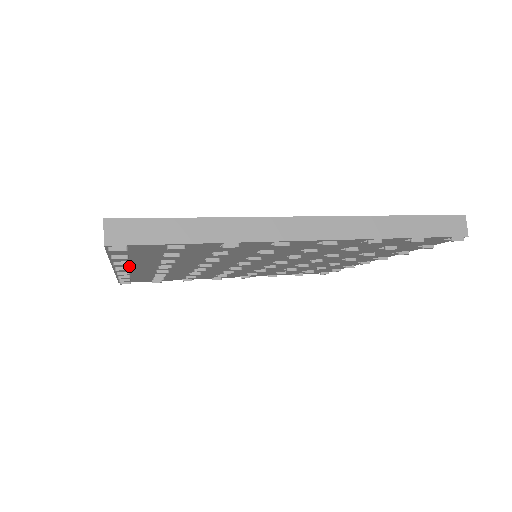
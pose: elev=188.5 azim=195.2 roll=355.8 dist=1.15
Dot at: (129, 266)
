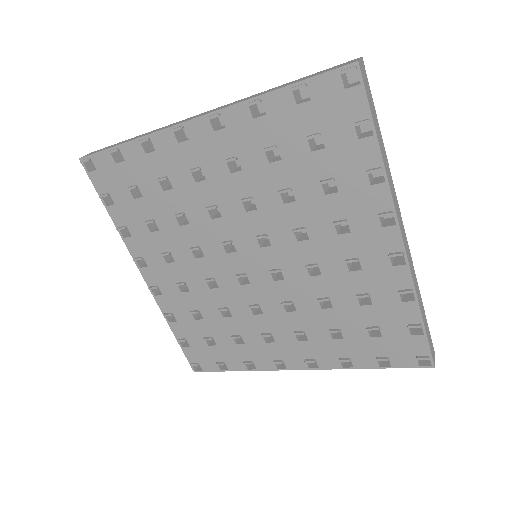
Dot at: (142, 255)
